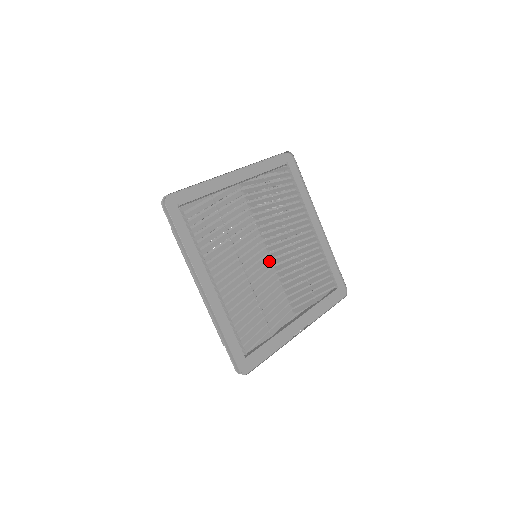
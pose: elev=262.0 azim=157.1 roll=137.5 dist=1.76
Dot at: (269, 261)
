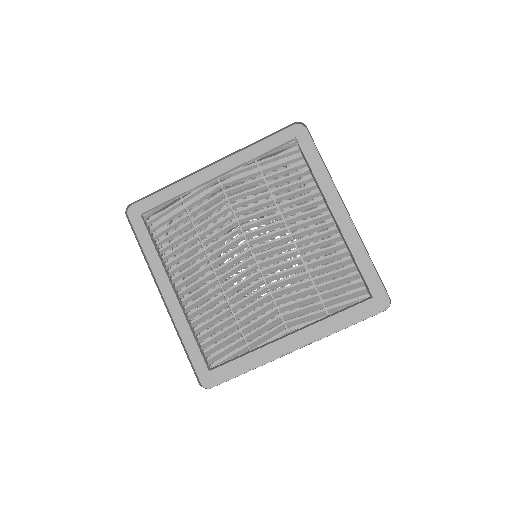
Dot at: (255, 264)
